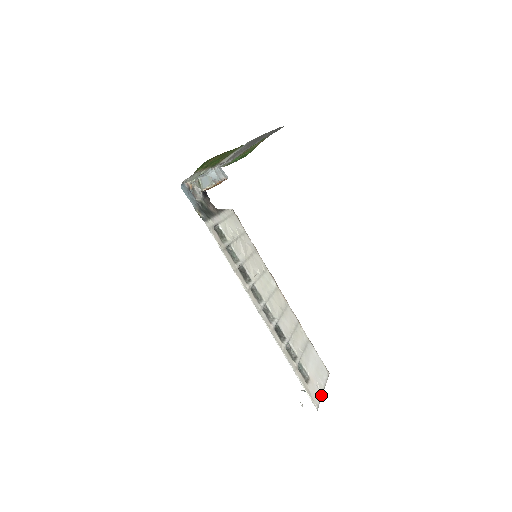
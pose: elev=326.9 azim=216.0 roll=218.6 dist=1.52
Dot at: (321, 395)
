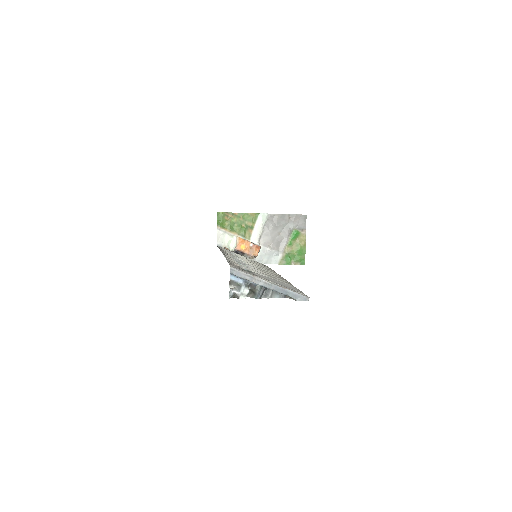
Dot at: (258, 277)
